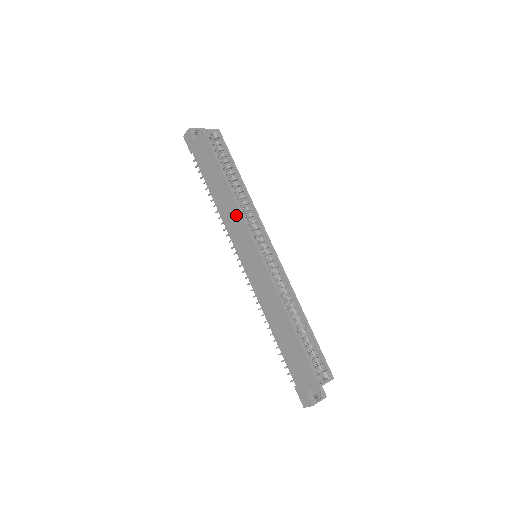
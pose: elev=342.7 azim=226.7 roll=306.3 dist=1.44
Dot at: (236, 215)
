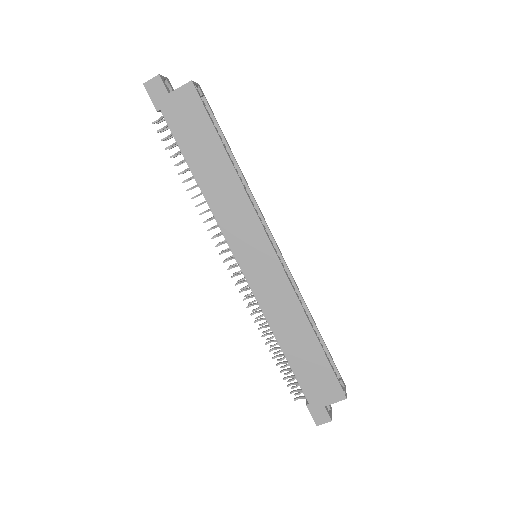
Dot at: (241, 204)
